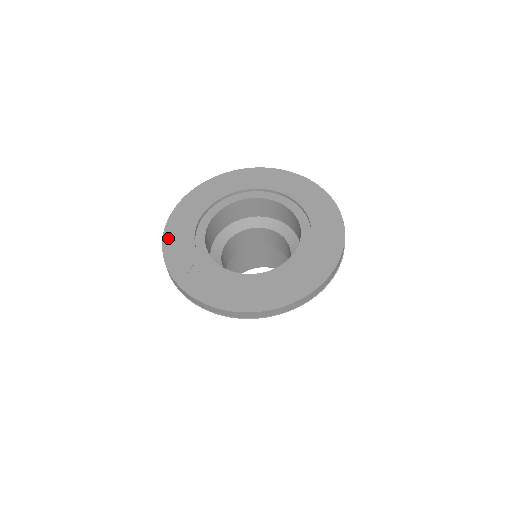
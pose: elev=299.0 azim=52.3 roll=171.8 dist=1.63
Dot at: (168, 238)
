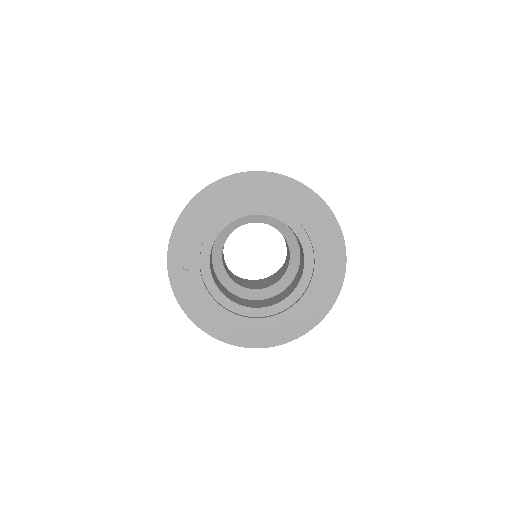
Dot at: (185, 218)
